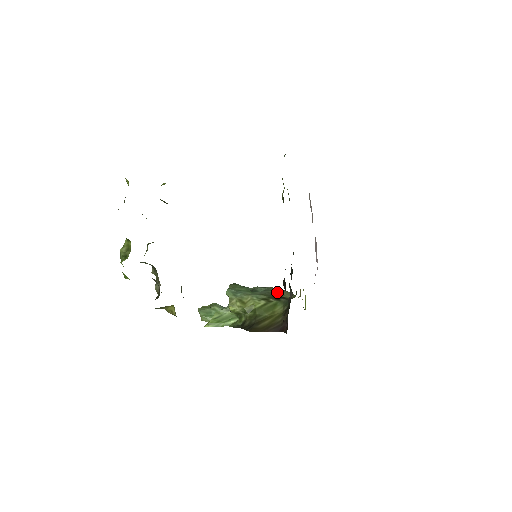
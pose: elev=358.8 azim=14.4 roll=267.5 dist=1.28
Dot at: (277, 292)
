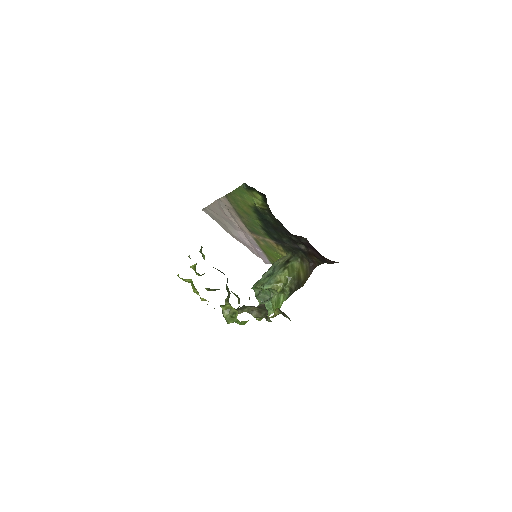
Dot at: (281, 262)
